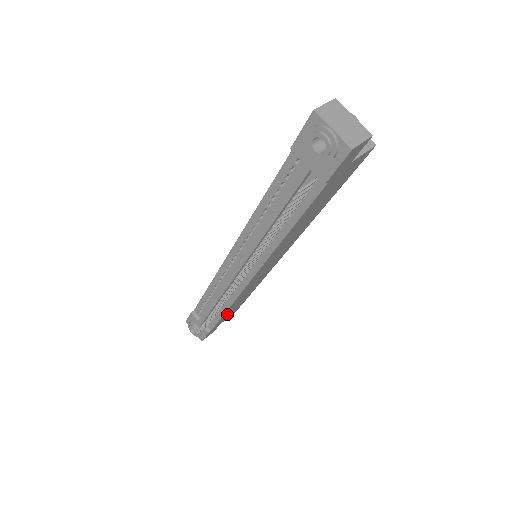
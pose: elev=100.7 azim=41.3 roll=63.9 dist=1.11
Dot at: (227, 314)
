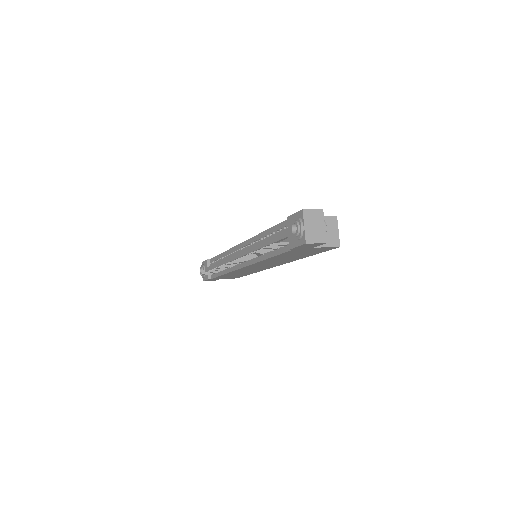
Dot at: (226, 276)
